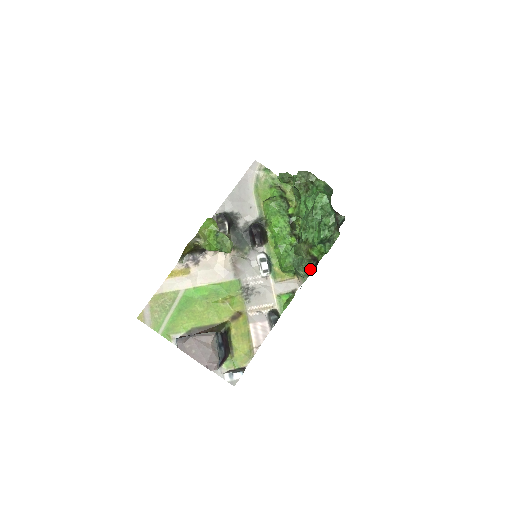
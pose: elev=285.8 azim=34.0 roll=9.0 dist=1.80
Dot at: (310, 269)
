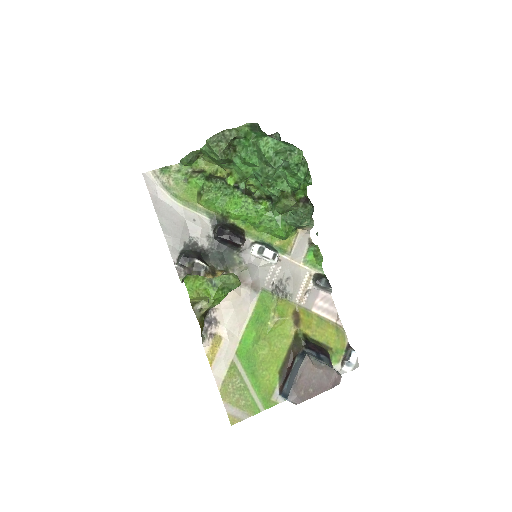
Dot at: (311, 213)
